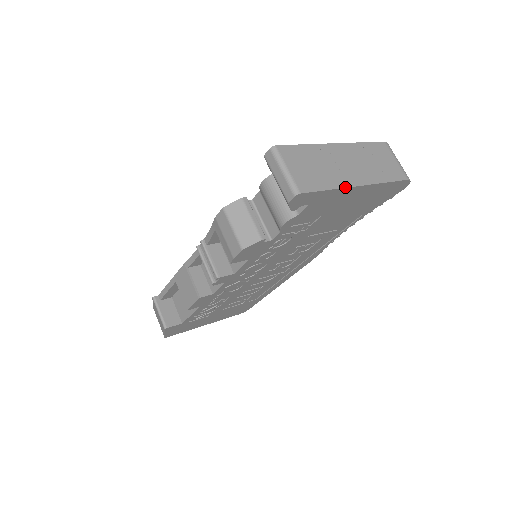
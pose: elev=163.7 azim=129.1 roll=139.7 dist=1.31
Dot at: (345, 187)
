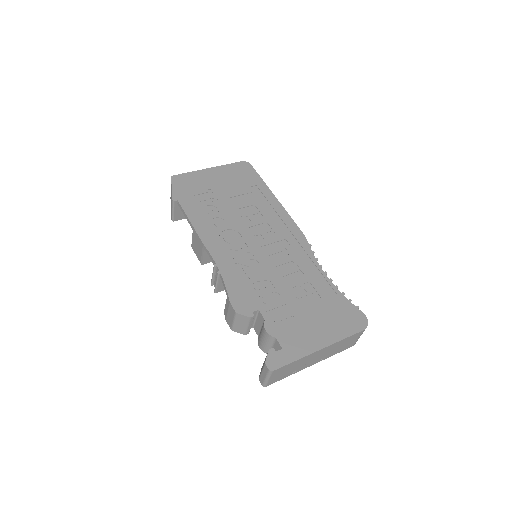
Dot at: occluded
